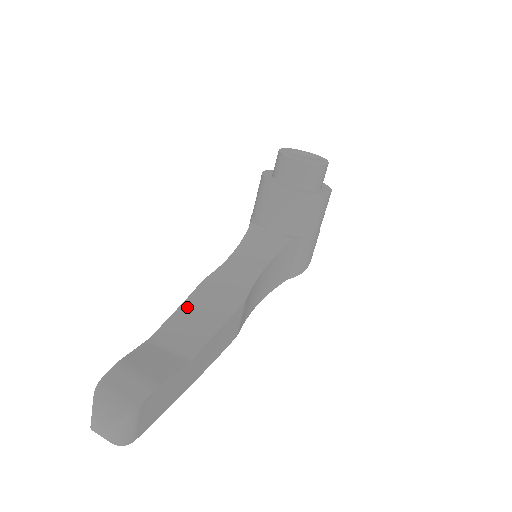
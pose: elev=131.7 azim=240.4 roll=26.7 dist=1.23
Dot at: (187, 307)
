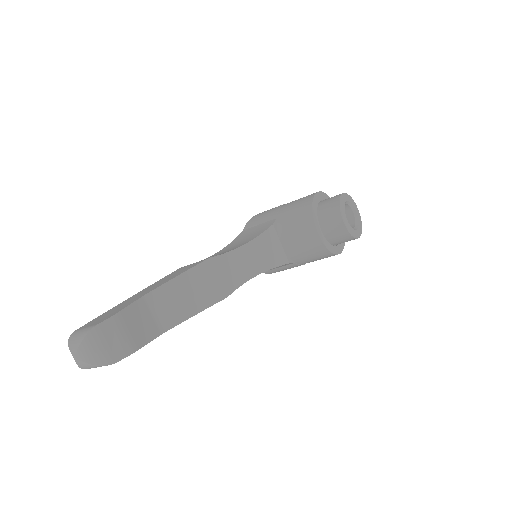
Dot at: (184, 279)
